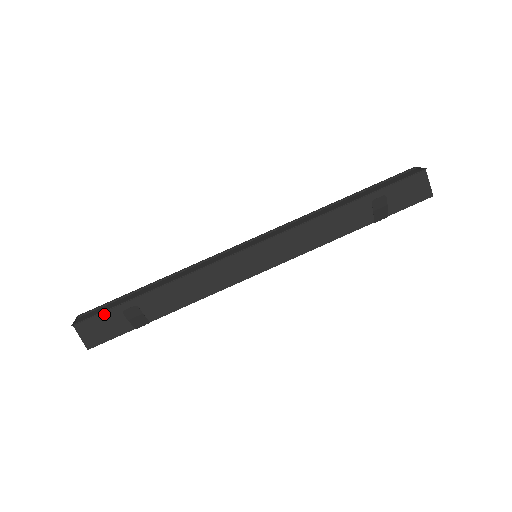
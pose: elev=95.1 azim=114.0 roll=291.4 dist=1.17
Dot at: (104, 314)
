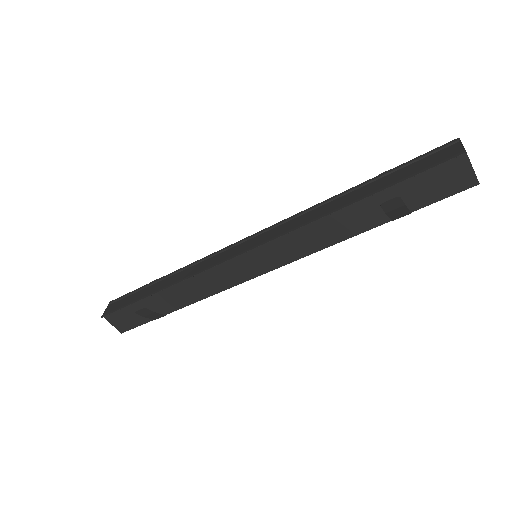
Dot at: (124, 309)
